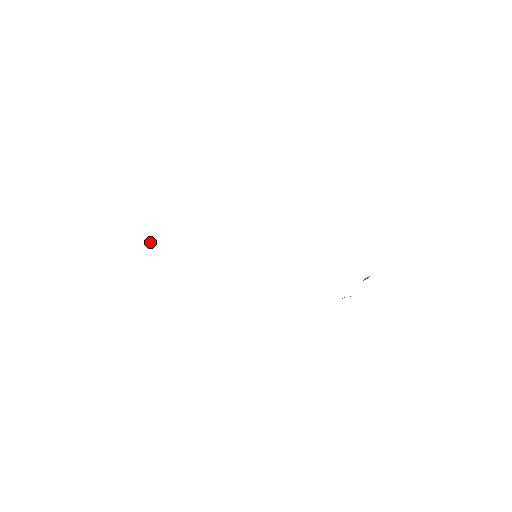
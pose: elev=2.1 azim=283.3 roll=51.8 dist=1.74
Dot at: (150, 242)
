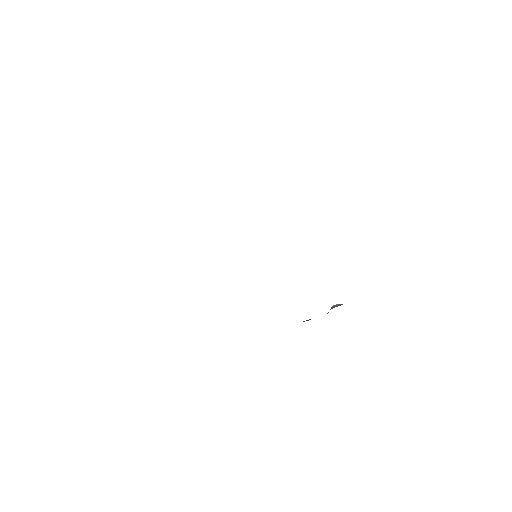
Dot at: occluded
